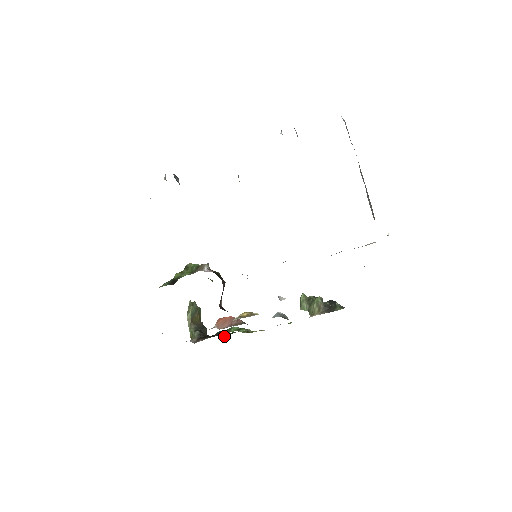
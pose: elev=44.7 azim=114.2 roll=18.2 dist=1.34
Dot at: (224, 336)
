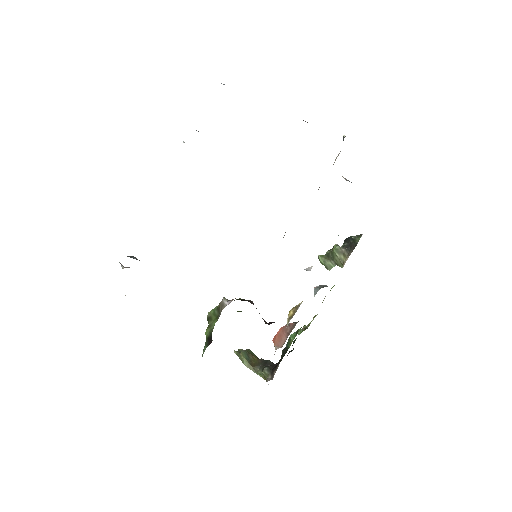
Dot at: (289, 351)
